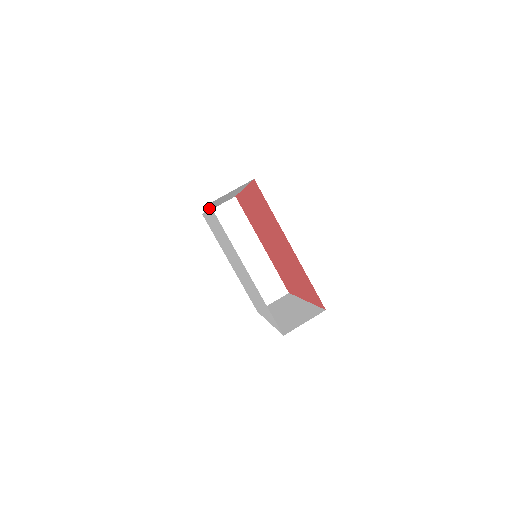
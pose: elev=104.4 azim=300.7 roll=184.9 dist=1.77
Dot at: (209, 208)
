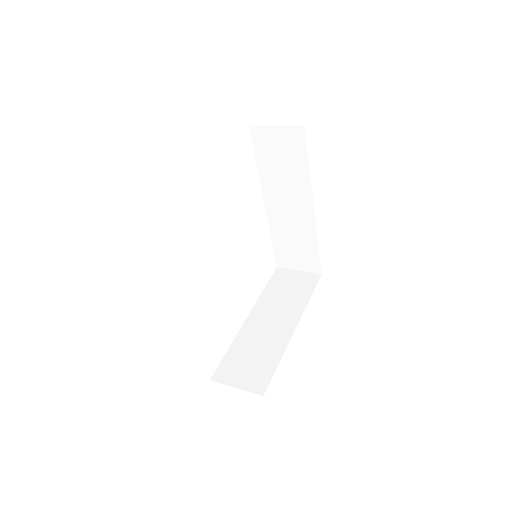
Dot at: occluded
